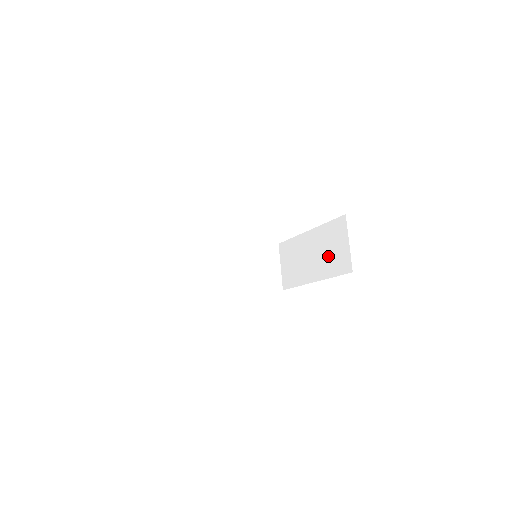
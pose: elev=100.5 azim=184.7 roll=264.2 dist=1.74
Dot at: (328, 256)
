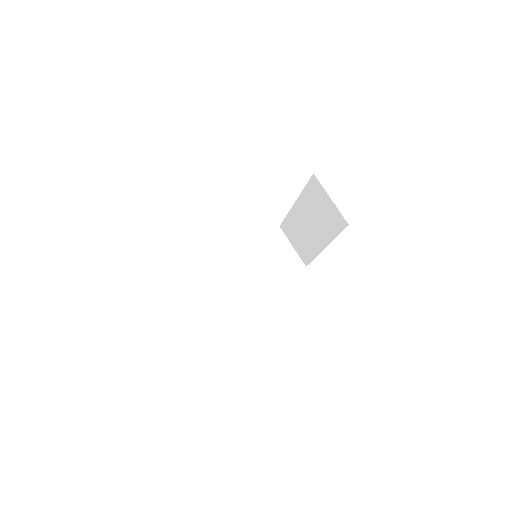
Dot at: (322, 219)
